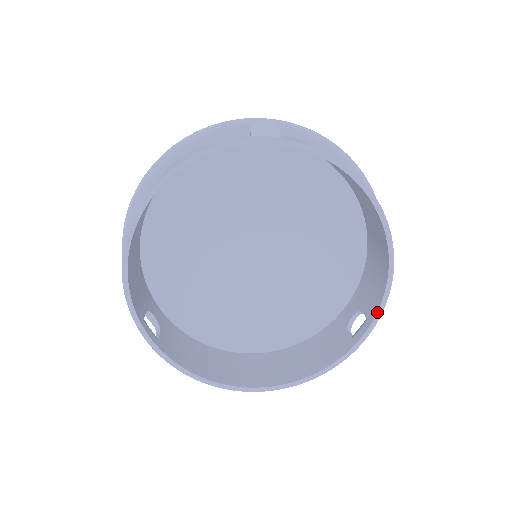
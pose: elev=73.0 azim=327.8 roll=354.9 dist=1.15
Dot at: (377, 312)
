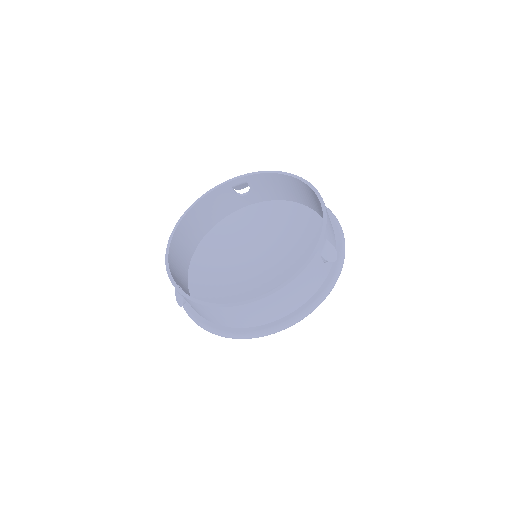
Dot at: (323, 225)
